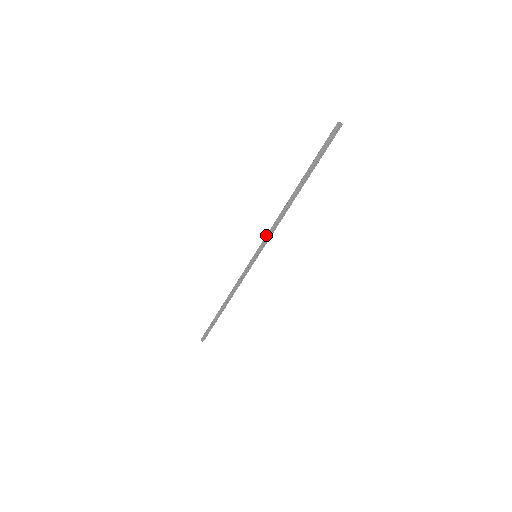
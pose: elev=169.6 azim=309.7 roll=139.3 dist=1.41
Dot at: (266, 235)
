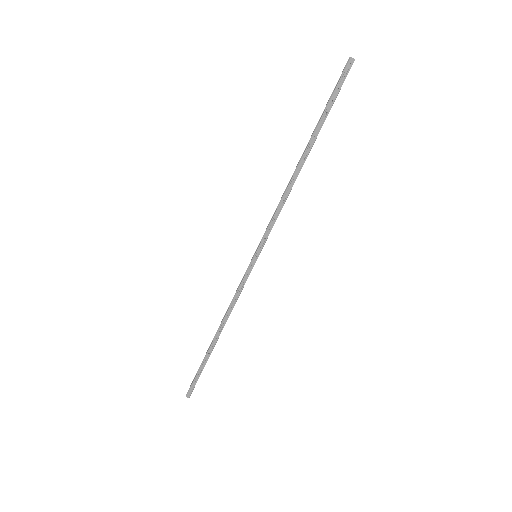
Dot at: (269, 225)
